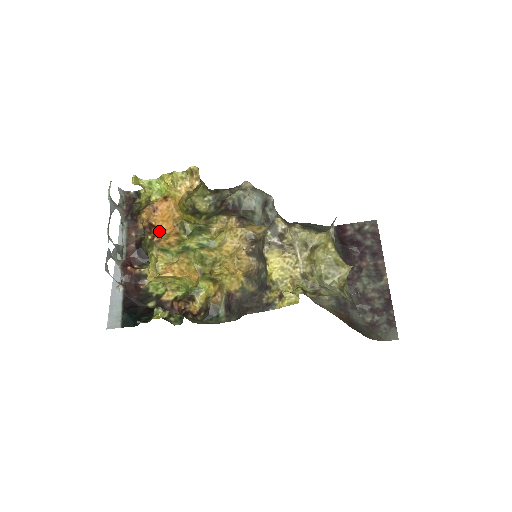
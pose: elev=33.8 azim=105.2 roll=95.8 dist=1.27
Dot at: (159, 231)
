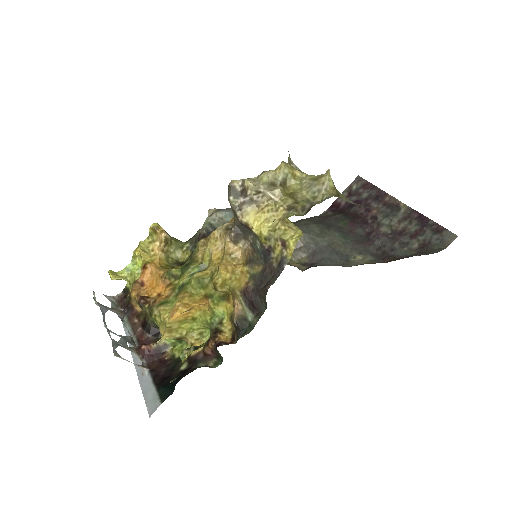
Dot at: occluded
